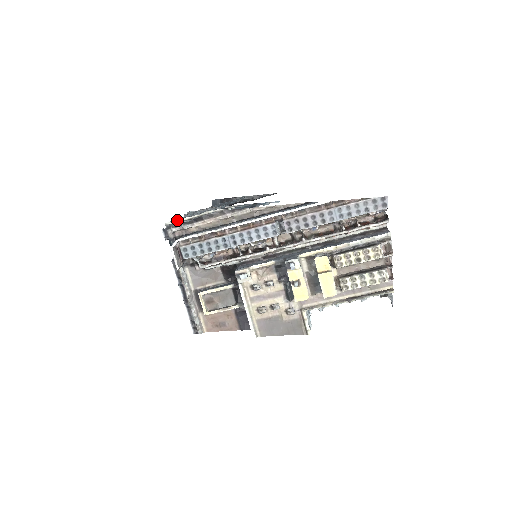
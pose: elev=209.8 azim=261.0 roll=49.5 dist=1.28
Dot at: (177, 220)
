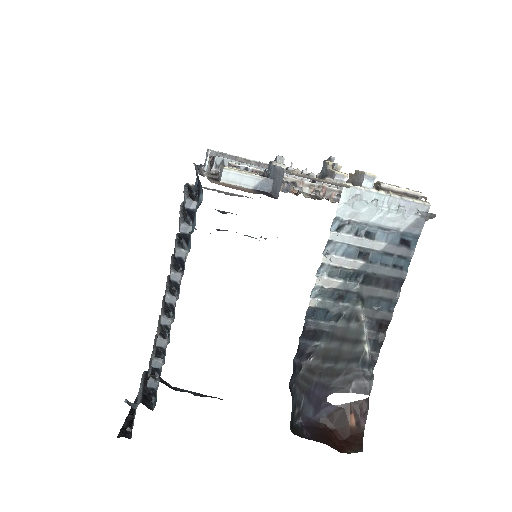
Dot at: occluded
